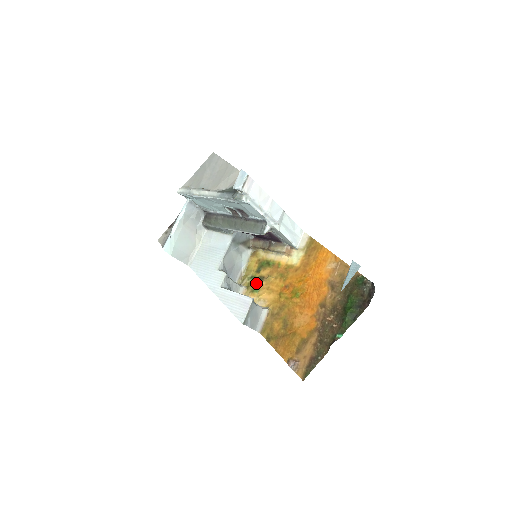
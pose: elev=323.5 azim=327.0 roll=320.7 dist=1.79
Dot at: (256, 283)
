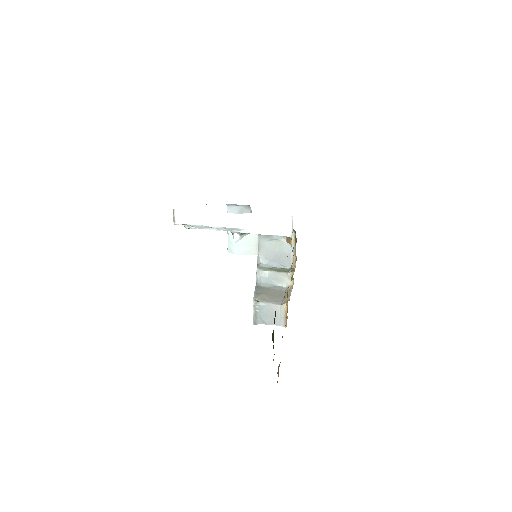
Dot at: occluded
